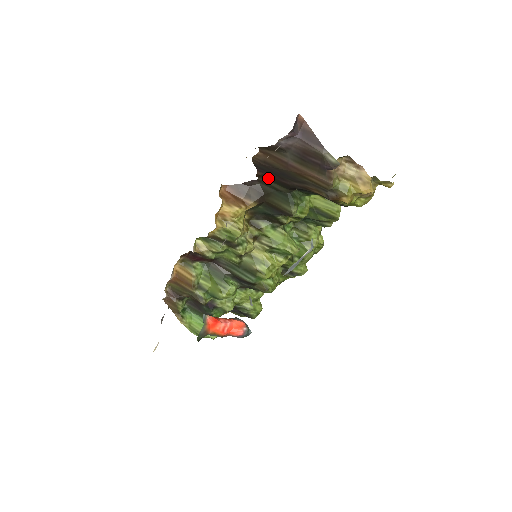
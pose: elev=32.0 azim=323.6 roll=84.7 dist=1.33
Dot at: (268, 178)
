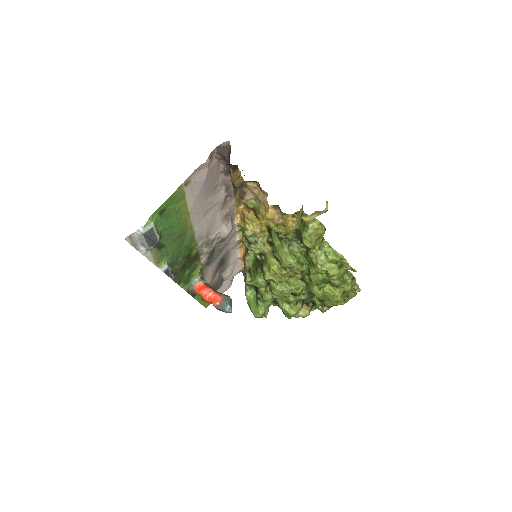
Dot at: occluded
